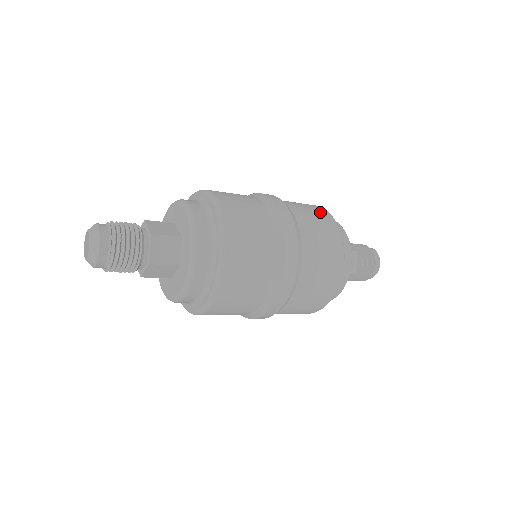
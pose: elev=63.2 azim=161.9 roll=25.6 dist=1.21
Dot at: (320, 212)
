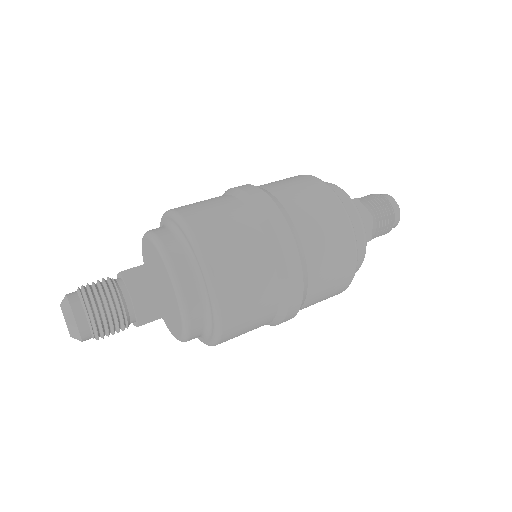
Dot at: (325, 200)
